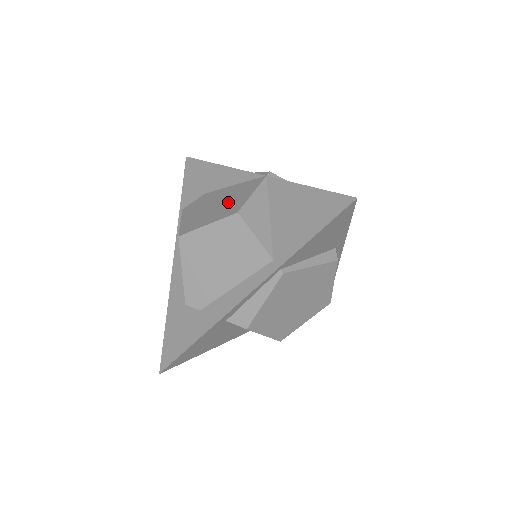
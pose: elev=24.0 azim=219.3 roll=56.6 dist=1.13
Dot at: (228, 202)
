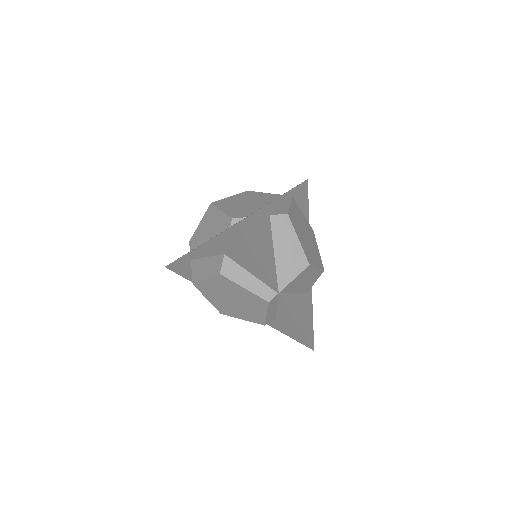
Dot at: occluded
